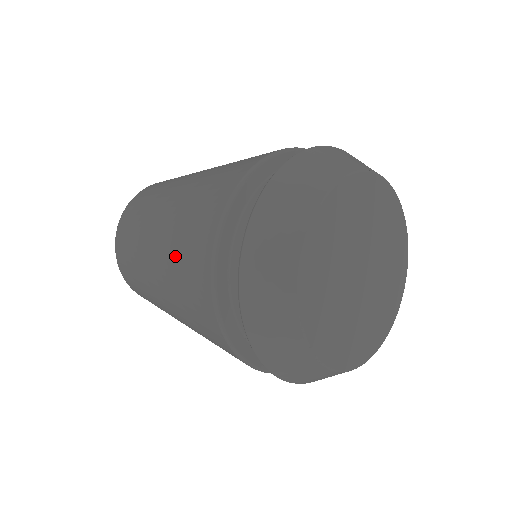
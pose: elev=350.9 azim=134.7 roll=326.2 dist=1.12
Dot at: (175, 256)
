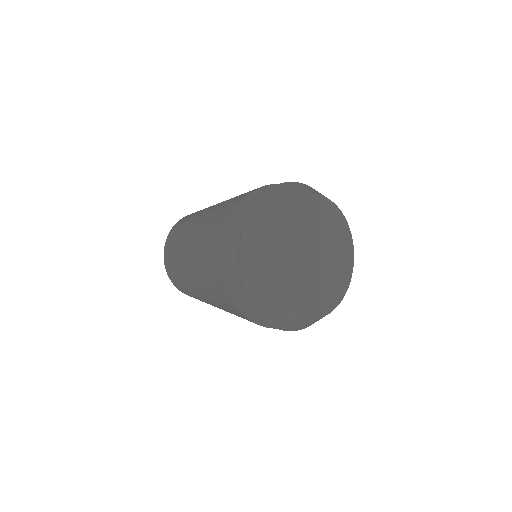
Dot at: (203, 252)
